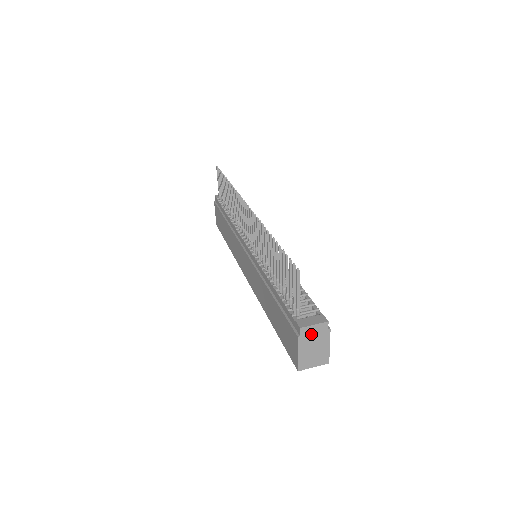
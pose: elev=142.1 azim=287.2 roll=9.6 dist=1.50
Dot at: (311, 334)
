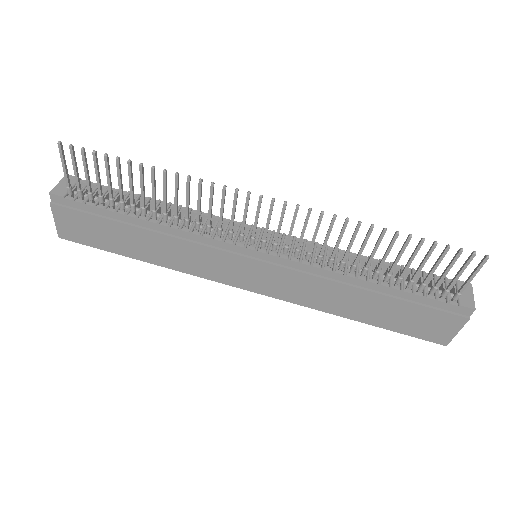
Dot at: occluded
